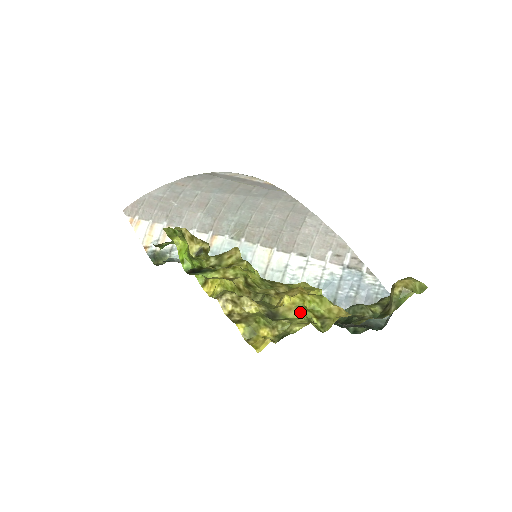
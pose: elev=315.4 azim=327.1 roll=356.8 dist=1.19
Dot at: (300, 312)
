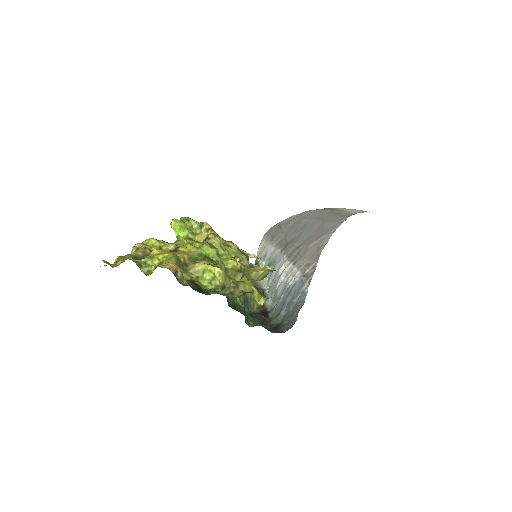
Dot at: (146, 258)
